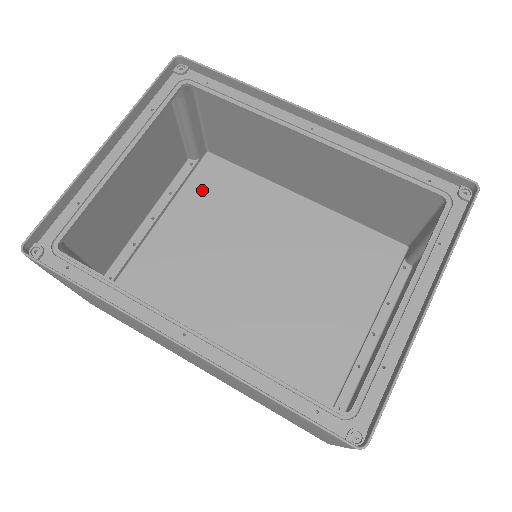
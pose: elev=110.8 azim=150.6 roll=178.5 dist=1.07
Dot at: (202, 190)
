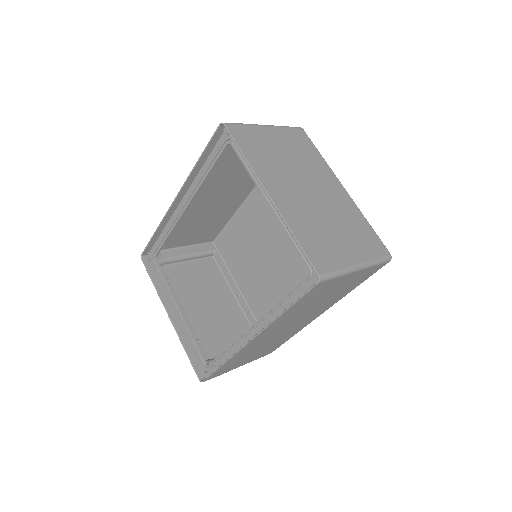
Dot at: (231, 257)
